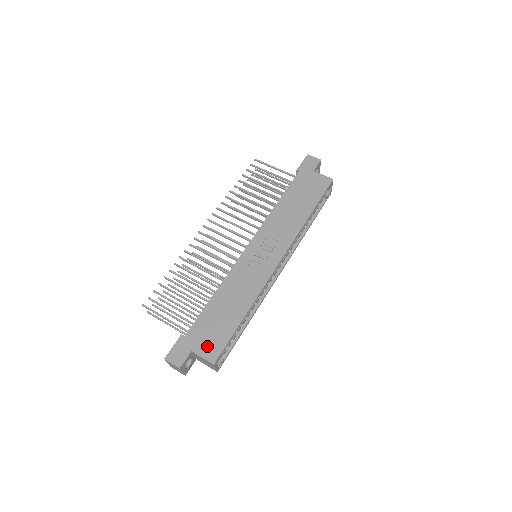
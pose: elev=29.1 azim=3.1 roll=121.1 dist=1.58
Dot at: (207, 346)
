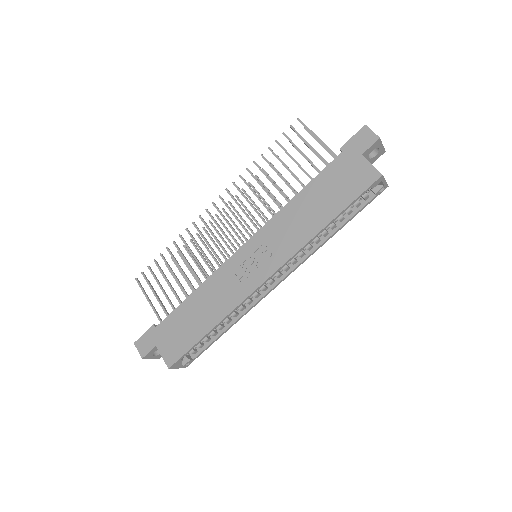
Dot at: (169, 347)
